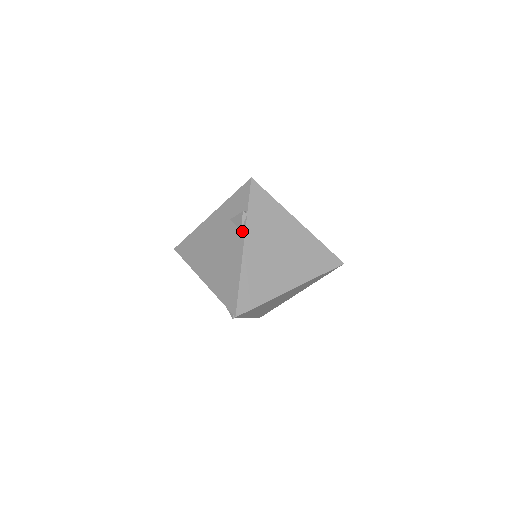
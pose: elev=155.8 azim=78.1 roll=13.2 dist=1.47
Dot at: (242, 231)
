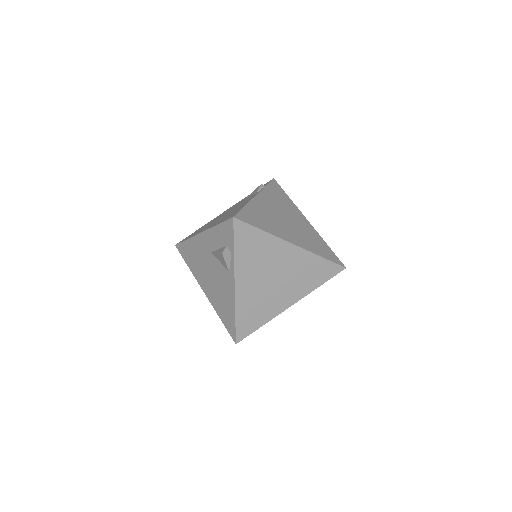
Dot at: occluded
